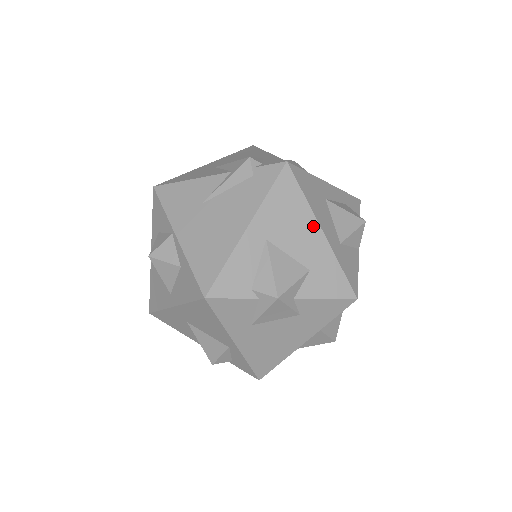
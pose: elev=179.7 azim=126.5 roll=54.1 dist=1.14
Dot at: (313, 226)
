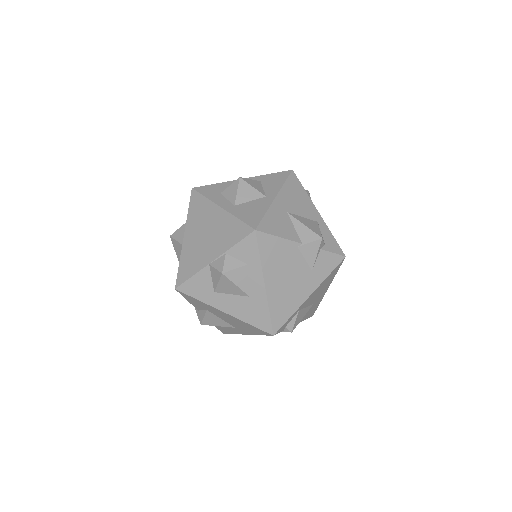
Dot at: occluded
